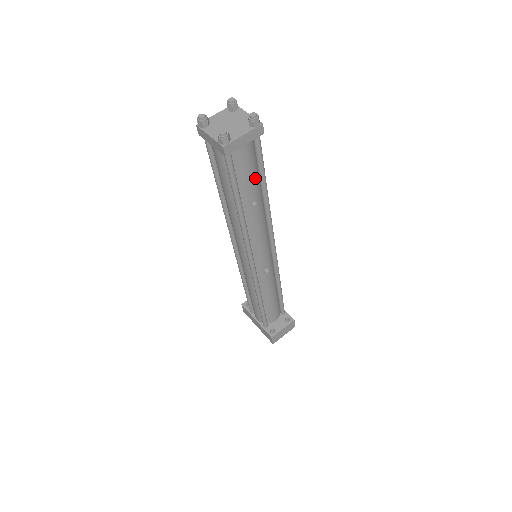
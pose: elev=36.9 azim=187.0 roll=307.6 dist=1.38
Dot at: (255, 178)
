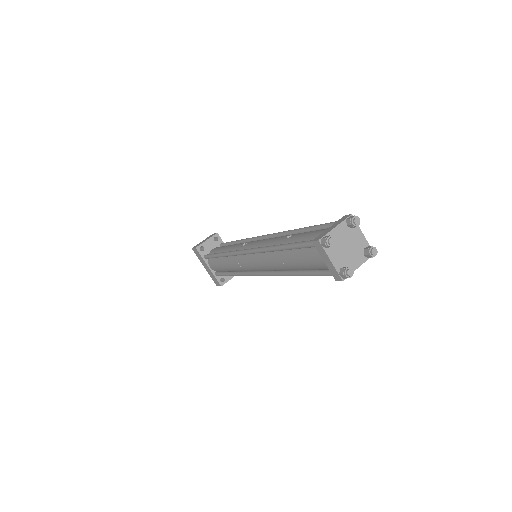
Dot at: occluded
